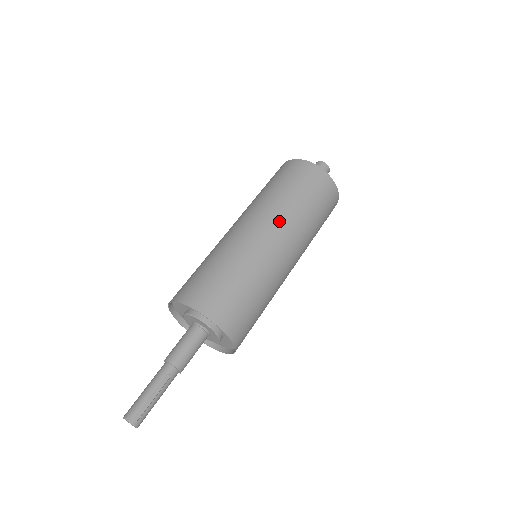
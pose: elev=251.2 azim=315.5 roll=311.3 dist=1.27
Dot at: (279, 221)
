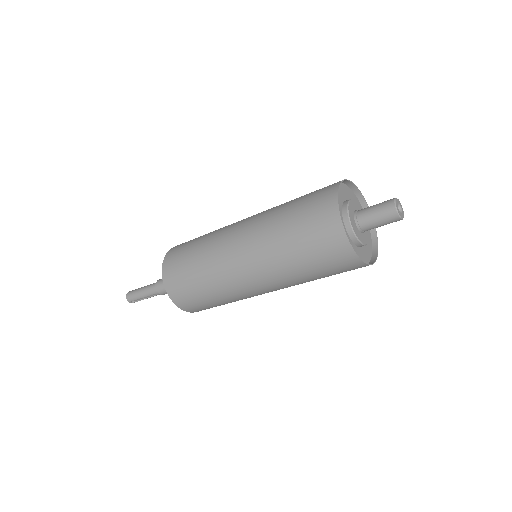
Dot at: (270, 279)
